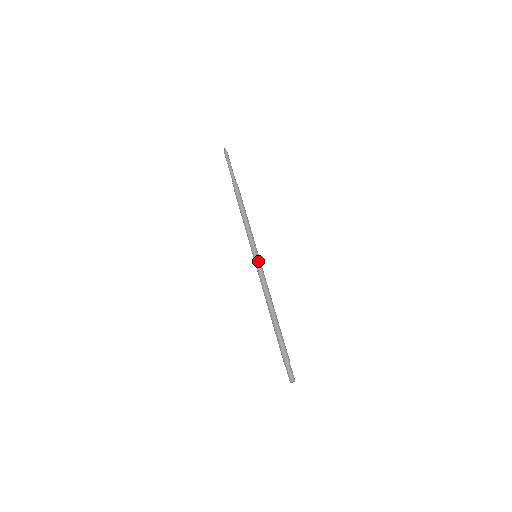
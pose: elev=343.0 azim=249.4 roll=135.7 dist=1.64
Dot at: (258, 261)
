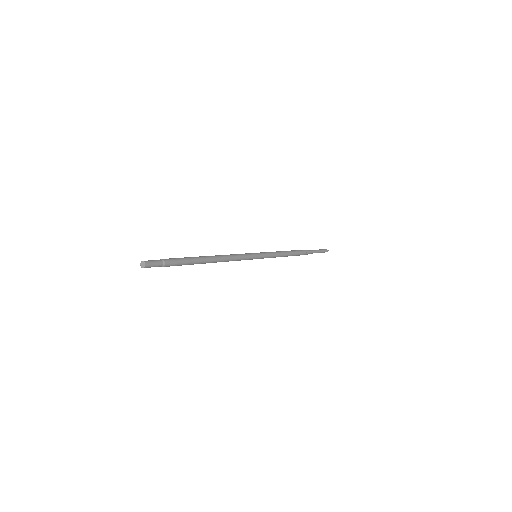
Dot at: (250, 253)
